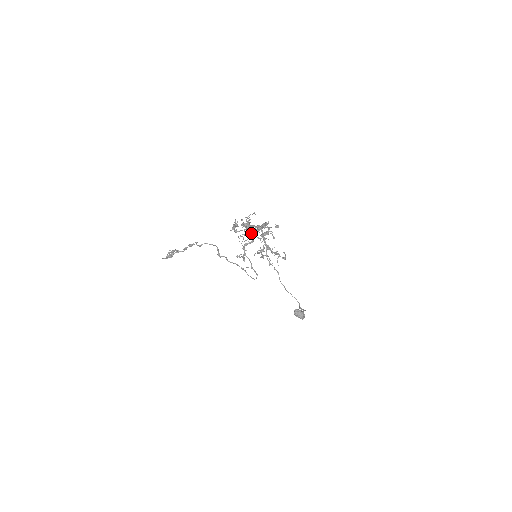
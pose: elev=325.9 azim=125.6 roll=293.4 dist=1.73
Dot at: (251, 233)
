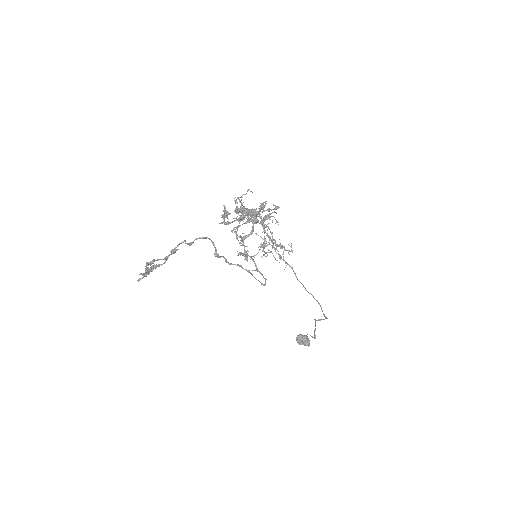
Dot at: (247, 222)
